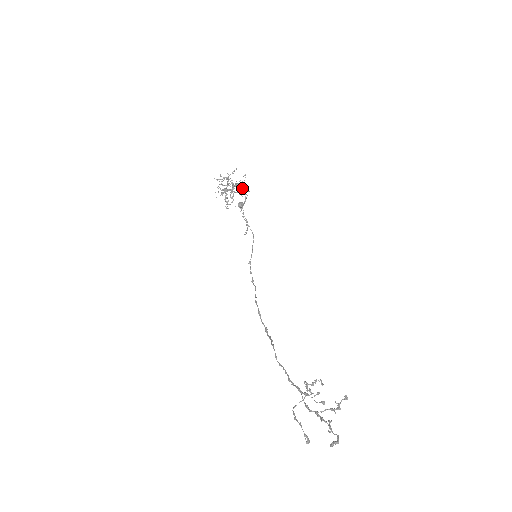
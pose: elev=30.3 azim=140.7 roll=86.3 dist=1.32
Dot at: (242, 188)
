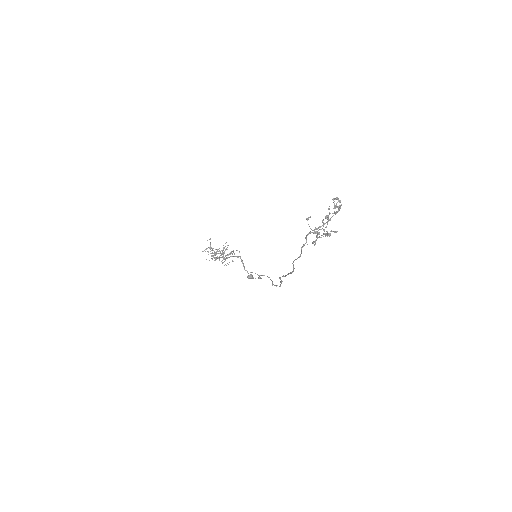
Dot at: (225, 246)
